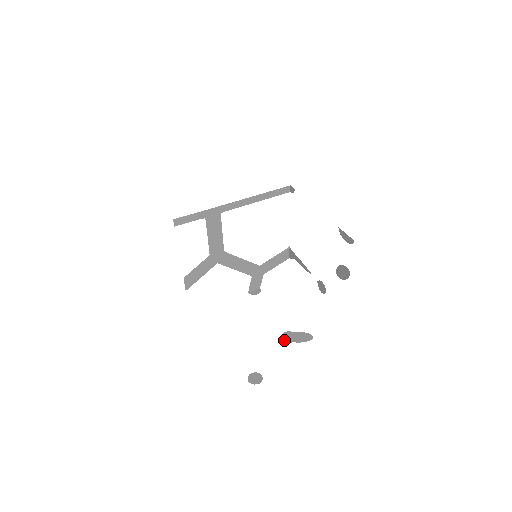
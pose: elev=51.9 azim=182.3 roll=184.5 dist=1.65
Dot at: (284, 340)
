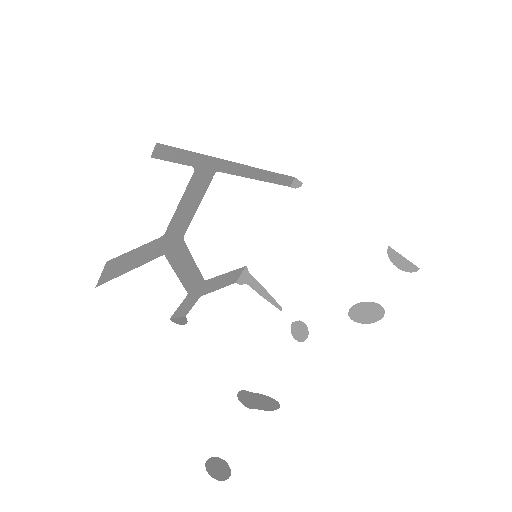
Dot at: (243, 403)
